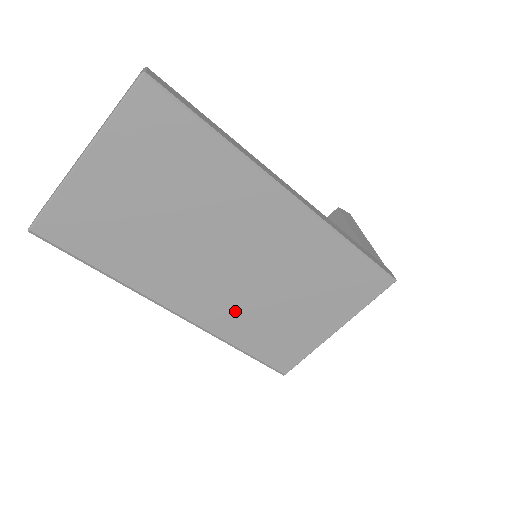
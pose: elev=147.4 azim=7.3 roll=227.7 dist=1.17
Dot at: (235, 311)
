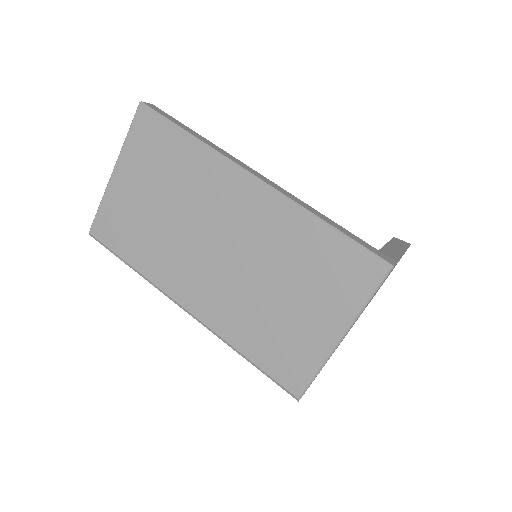
Dot at: (231, 307)
